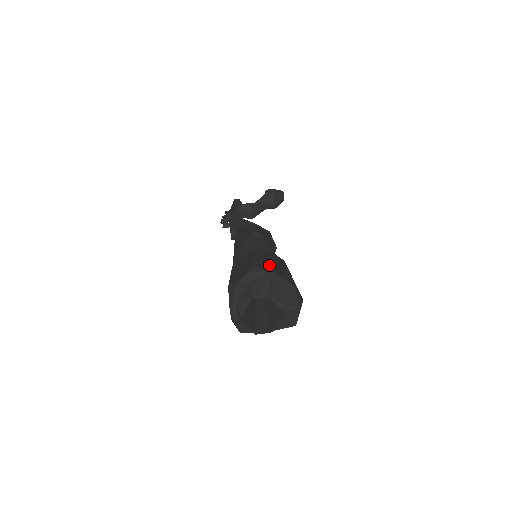
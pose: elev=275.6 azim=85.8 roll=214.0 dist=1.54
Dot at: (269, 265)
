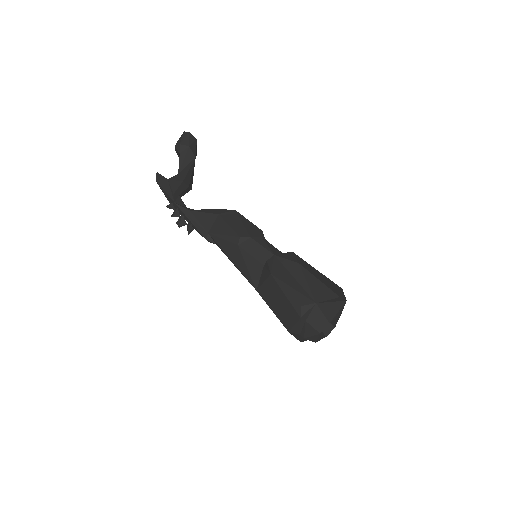
Dot at: (304, 292)
